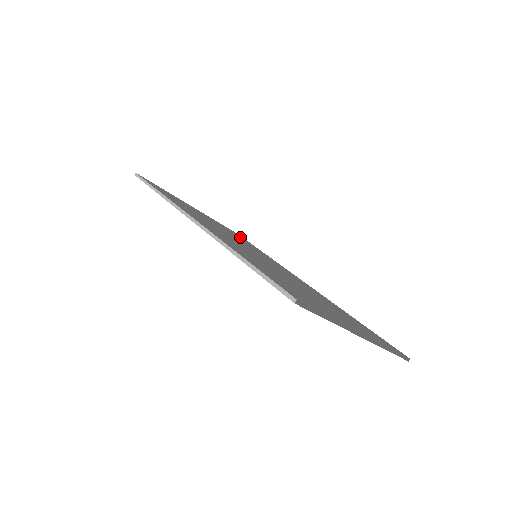
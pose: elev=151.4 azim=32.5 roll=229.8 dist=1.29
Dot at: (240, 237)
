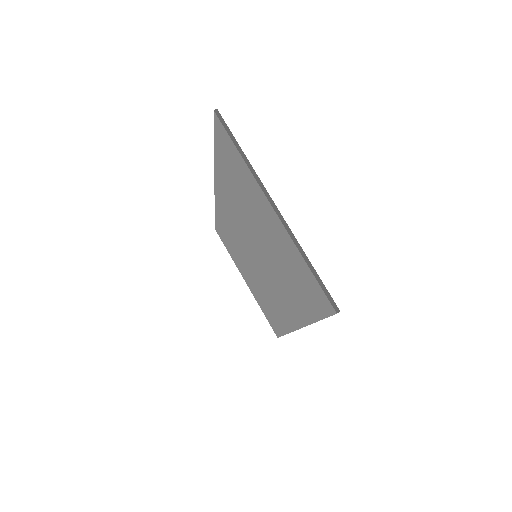
Dot at: occluded
